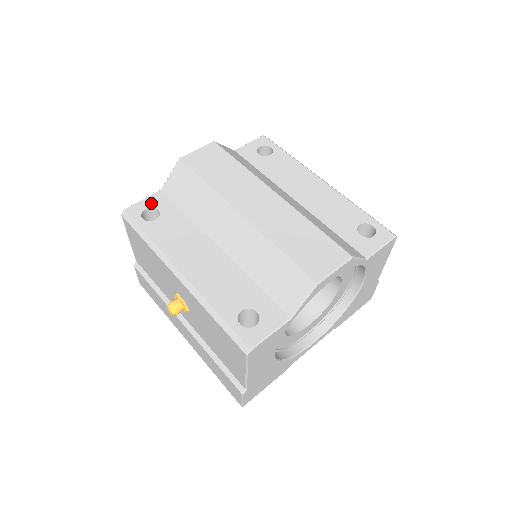
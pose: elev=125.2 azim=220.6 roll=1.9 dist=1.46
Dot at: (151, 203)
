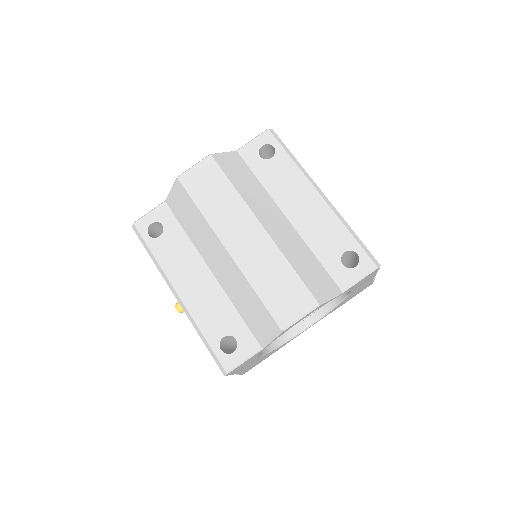
Dot at: (156, 217)
